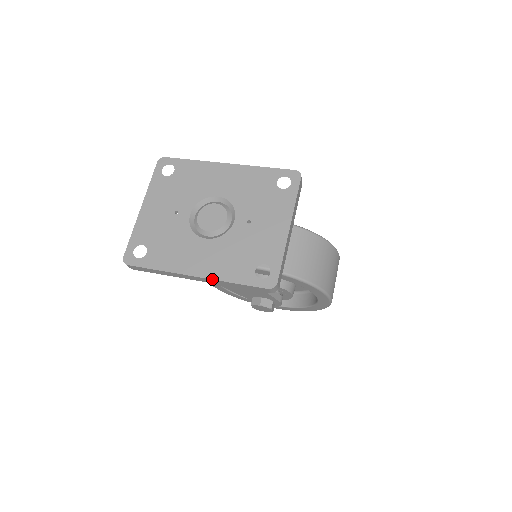
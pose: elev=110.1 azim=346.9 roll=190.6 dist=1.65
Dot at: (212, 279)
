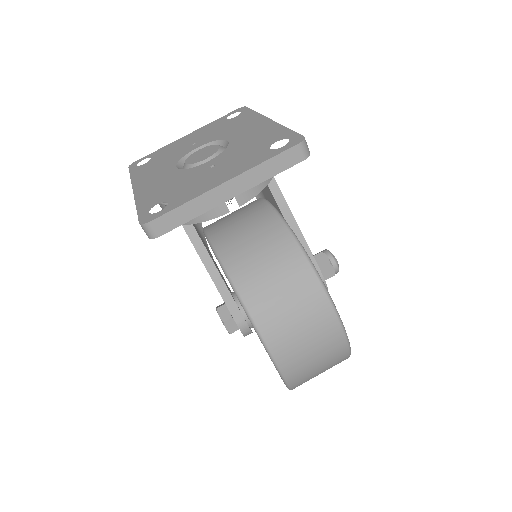
Dot at: (134, 197)
